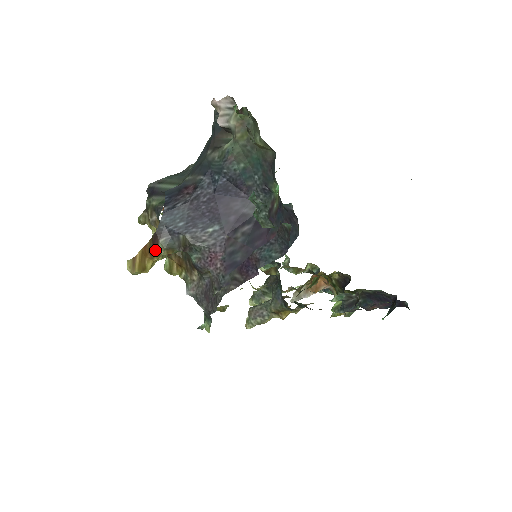
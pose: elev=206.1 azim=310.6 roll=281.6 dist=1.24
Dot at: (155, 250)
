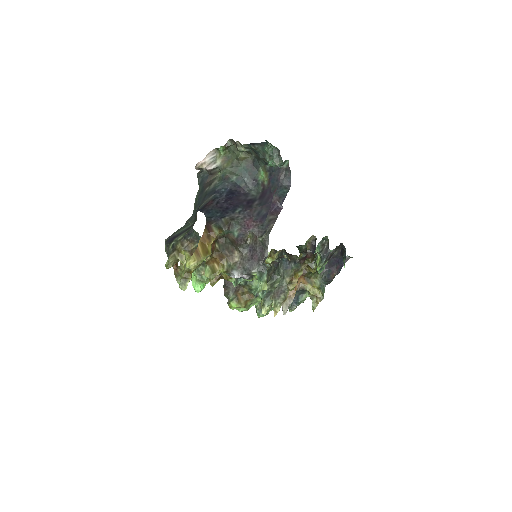
Dot at: (211, 233)
